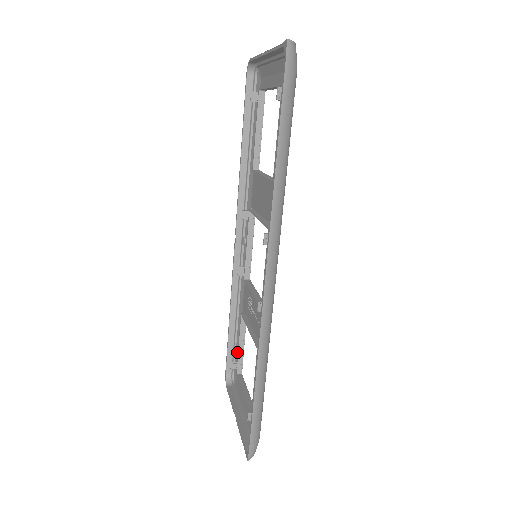
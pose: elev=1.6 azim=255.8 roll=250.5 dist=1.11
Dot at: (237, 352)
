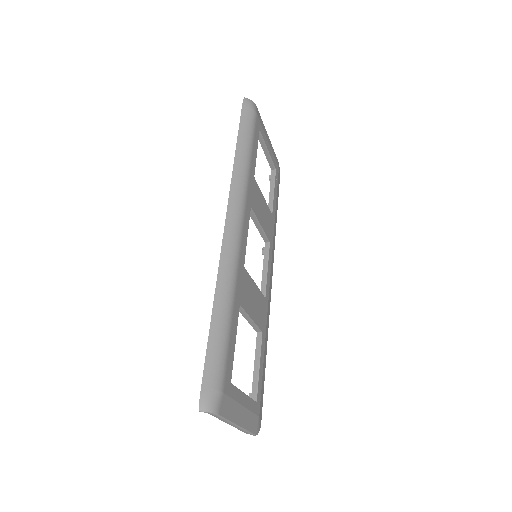
Dot at: occluded
